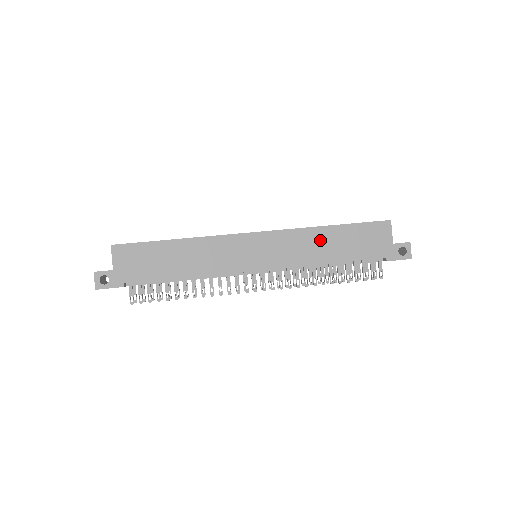
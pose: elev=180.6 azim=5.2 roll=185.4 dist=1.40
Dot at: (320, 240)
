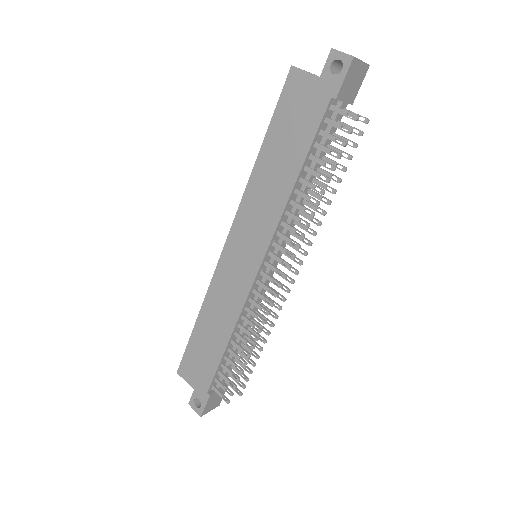
Dot at: (267, 176)
